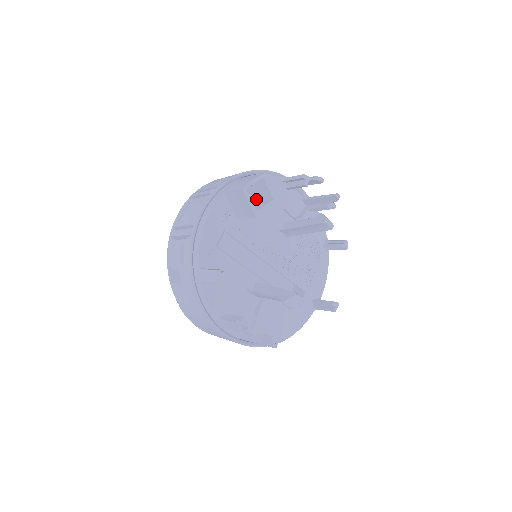
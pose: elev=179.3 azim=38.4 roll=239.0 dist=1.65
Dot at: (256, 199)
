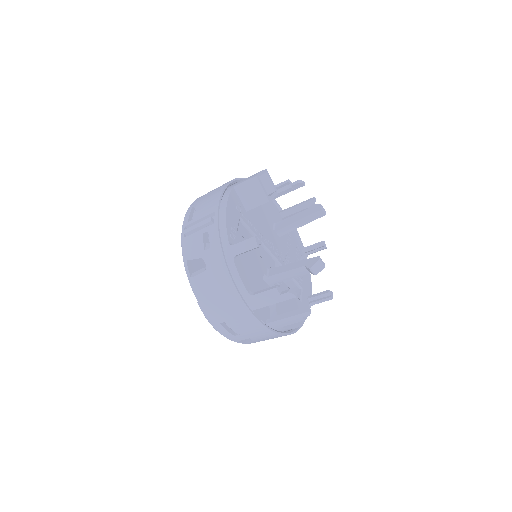
Dot at: occluded
